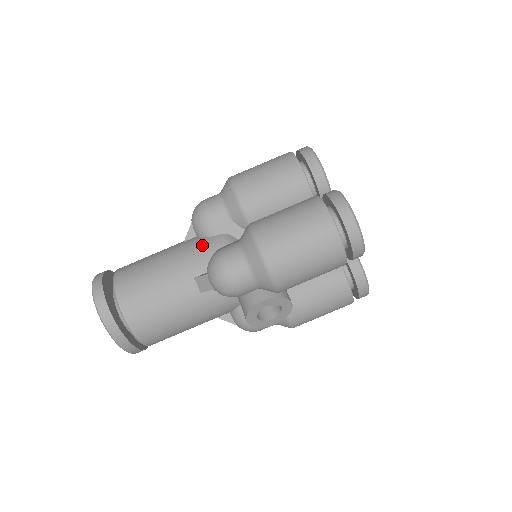
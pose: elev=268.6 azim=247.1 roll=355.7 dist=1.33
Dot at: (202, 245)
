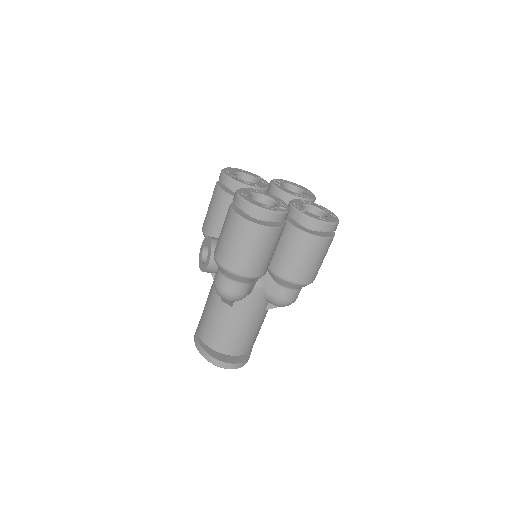
Dot at: (253, 301)
